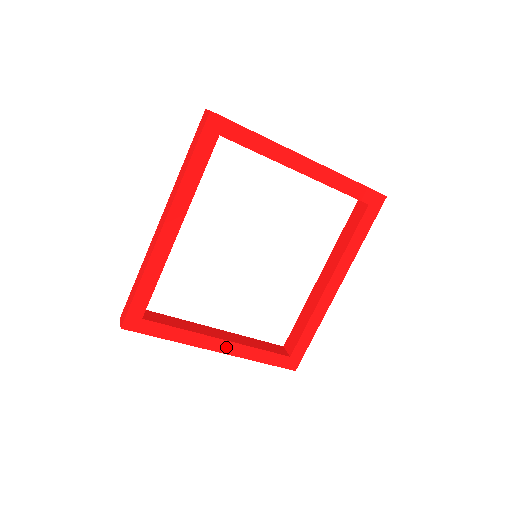
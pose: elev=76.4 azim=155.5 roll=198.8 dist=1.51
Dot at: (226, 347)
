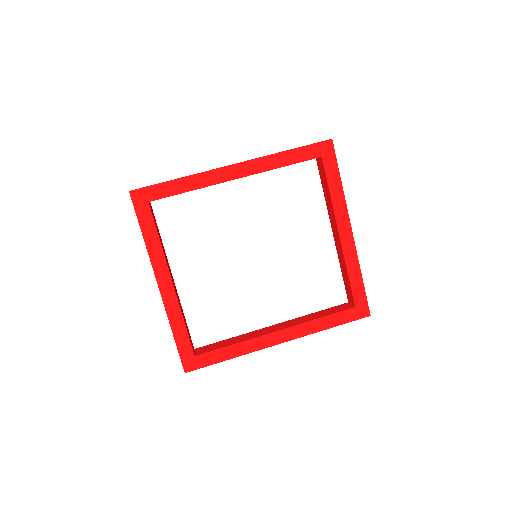
Dot at: (168, 291)
